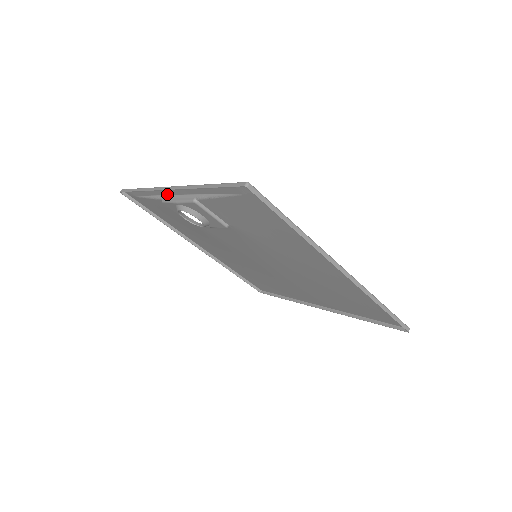
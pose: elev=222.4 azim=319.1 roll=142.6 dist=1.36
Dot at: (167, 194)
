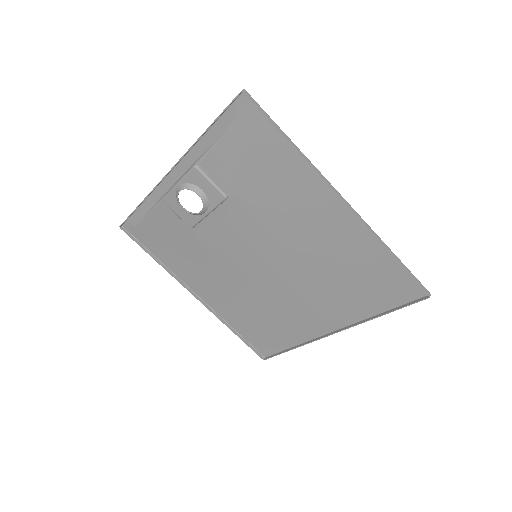
Dot at: (168, 188)
